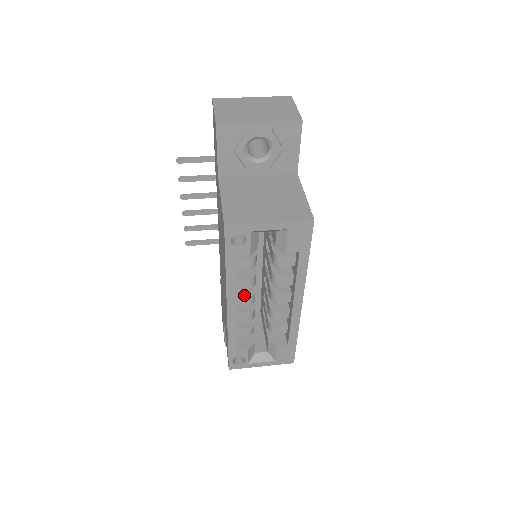
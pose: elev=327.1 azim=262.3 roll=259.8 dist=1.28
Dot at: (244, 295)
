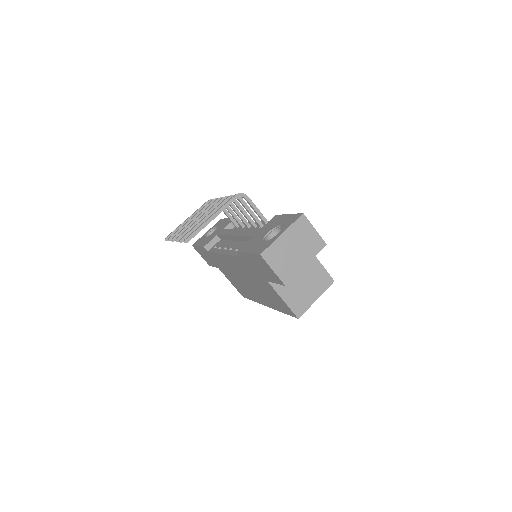
Dot at: occluded
